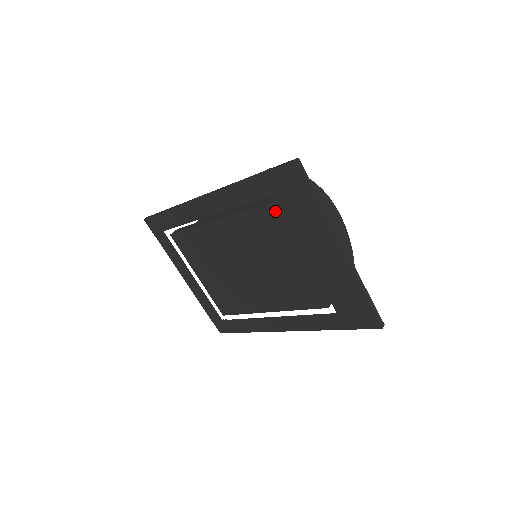
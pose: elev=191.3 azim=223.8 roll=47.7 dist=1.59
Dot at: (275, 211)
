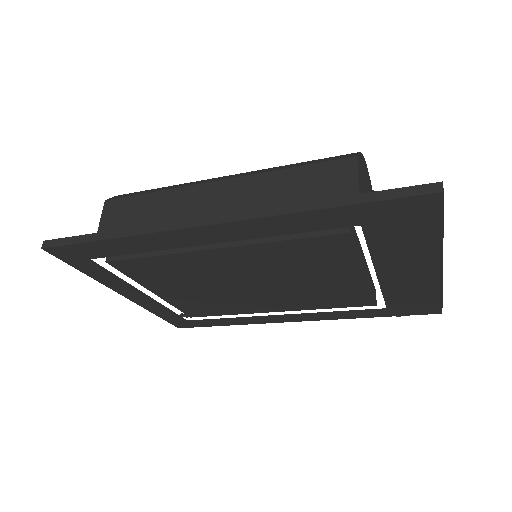
Dot at: (353, 238)
